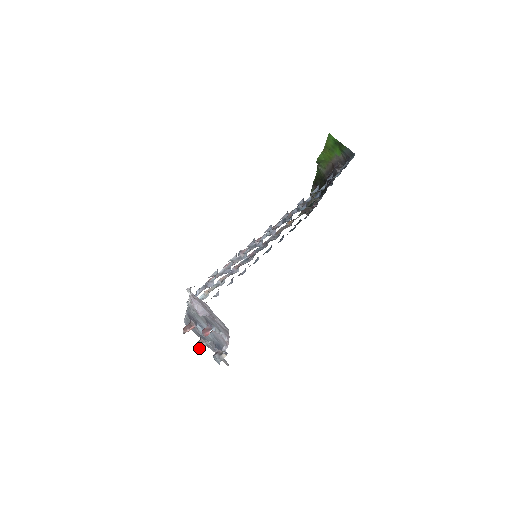
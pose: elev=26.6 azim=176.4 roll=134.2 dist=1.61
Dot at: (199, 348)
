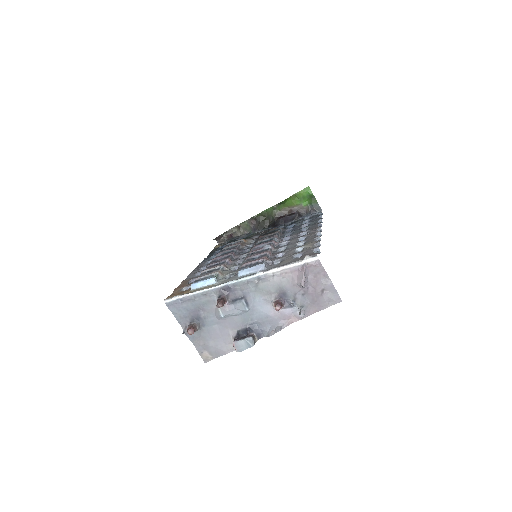
Dot at: (193, 333)
